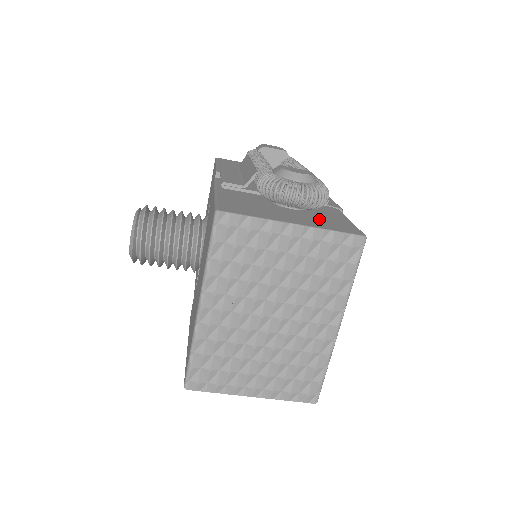
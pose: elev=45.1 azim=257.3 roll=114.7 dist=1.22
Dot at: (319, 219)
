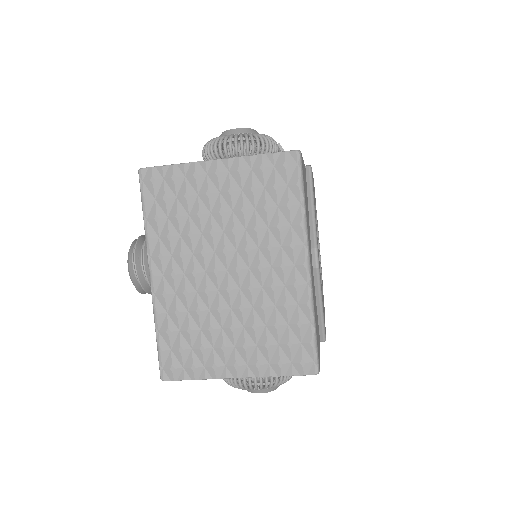
Dot at: occluded
